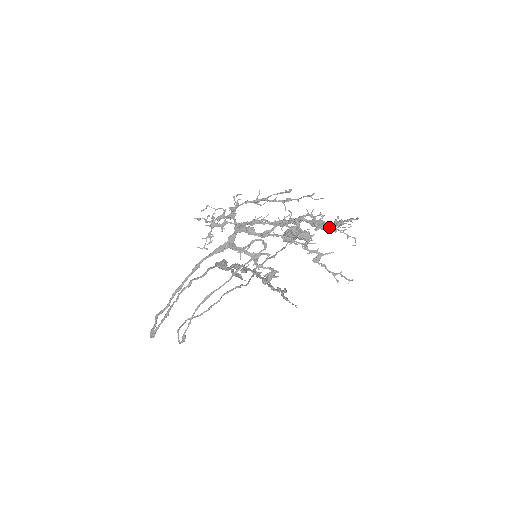
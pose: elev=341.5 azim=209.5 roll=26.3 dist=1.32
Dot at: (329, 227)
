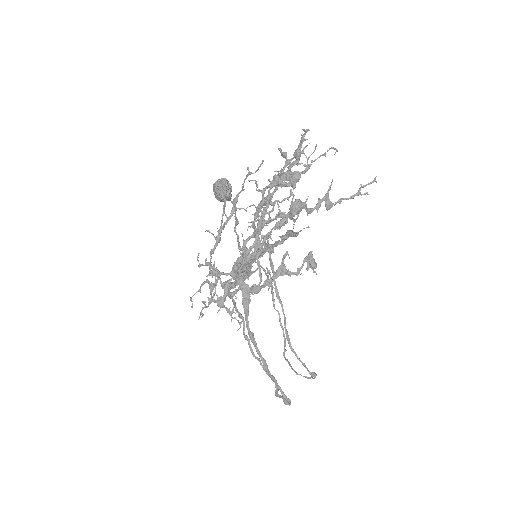
Dot at: (286, 166)
